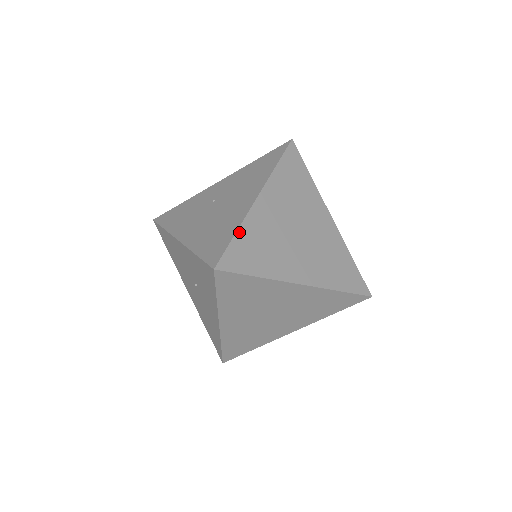
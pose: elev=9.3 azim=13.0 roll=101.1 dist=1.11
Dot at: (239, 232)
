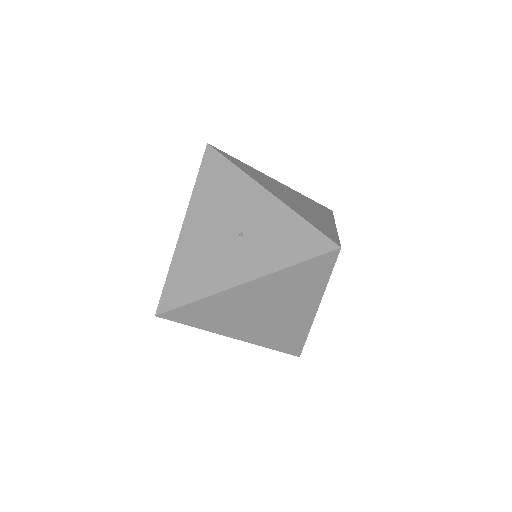
Dot at: occluded
